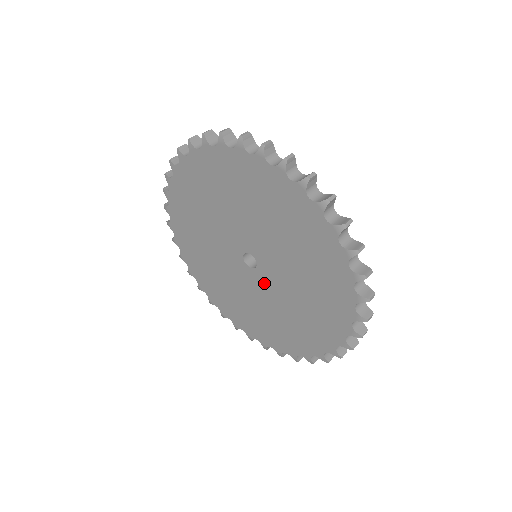
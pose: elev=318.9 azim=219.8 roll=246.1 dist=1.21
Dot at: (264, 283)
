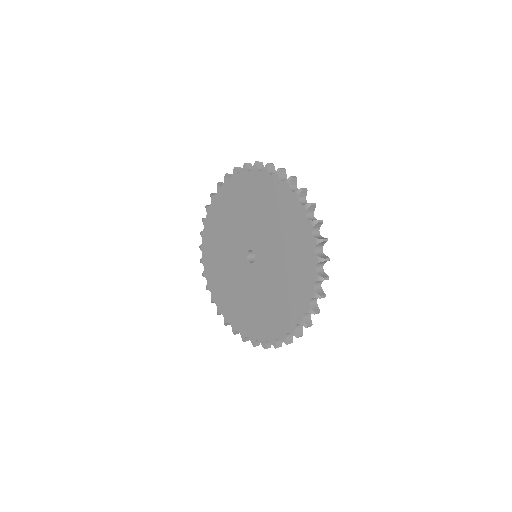
Dot at: (263, 266)
